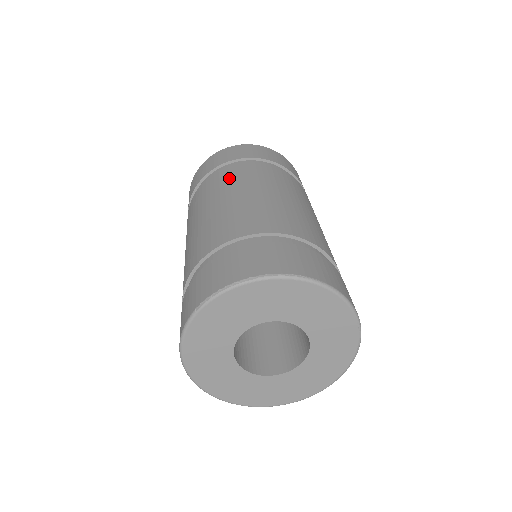
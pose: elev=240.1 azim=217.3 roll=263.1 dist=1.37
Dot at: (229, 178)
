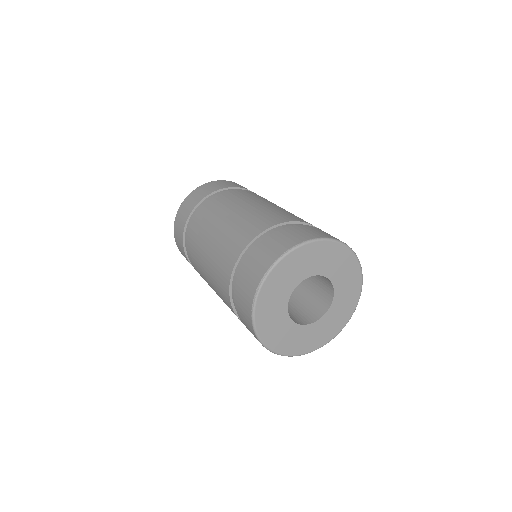
Dot at: (202, 222)
